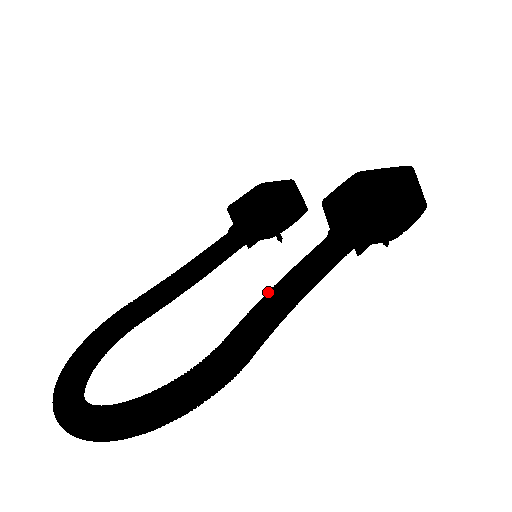
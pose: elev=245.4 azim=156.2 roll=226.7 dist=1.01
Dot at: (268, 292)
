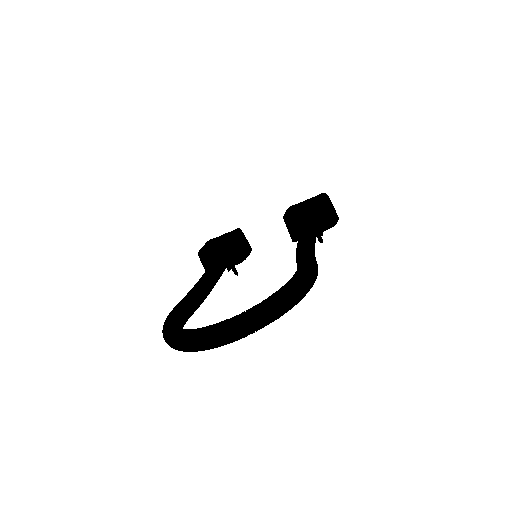
Dot at: (299, 246)
